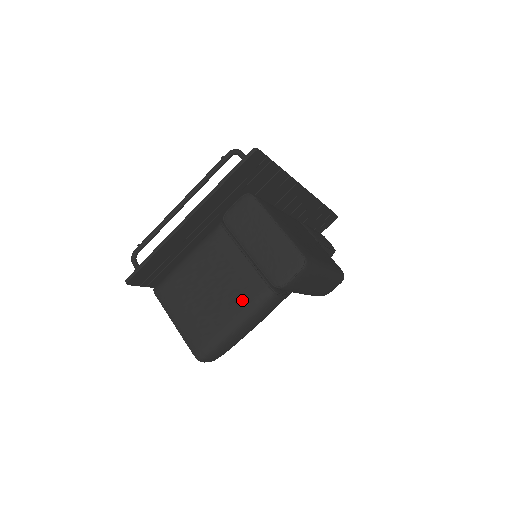
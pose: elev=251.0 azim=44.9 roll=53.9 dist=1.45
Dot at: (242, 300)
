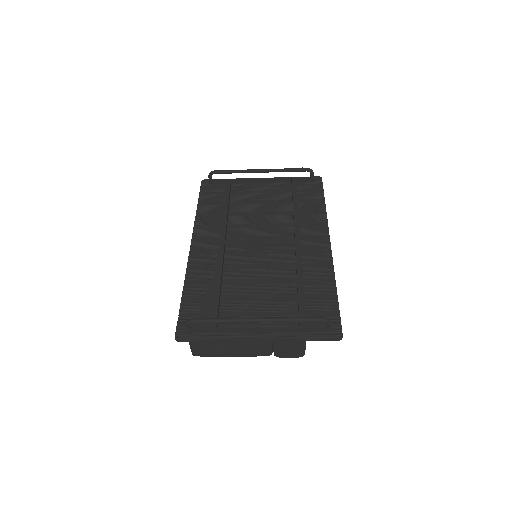
Dot at: (249, 353)
